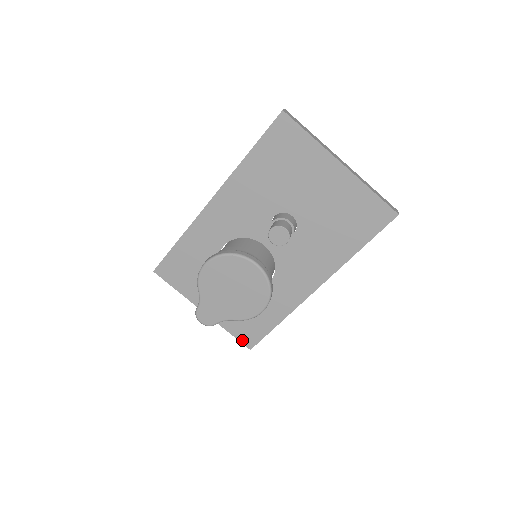
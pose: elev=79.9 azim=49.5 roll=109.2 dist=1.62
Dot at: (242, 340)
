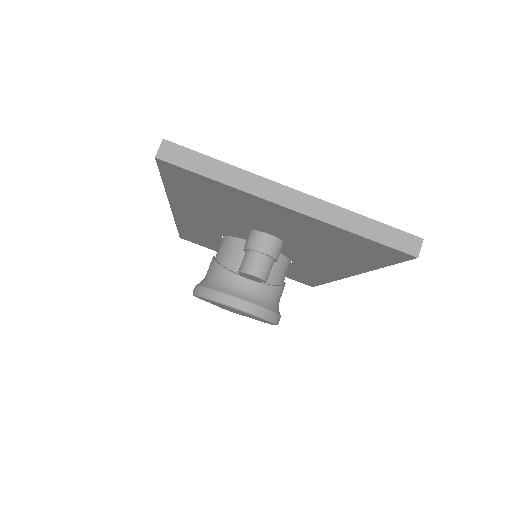
Dot at: occluded
